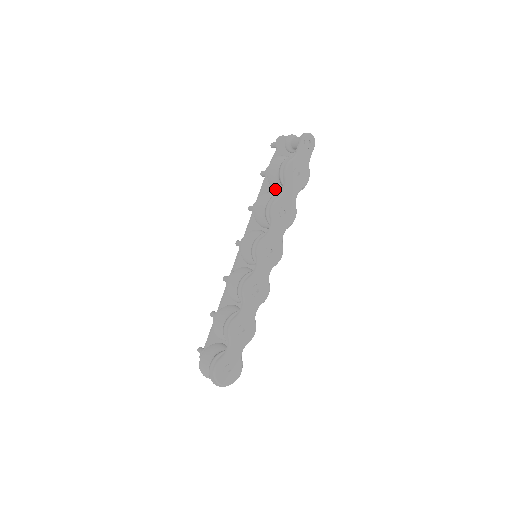
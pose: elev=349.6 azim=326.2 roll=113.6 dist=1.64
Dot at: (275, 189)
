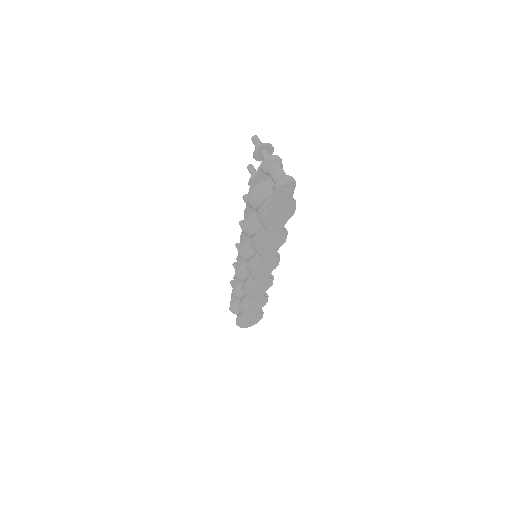
Dot at: occluded
